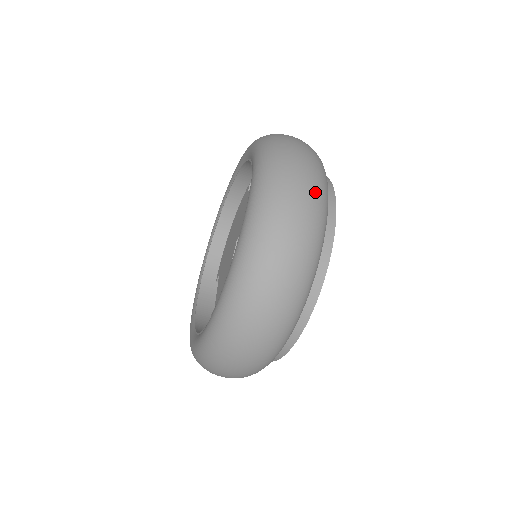
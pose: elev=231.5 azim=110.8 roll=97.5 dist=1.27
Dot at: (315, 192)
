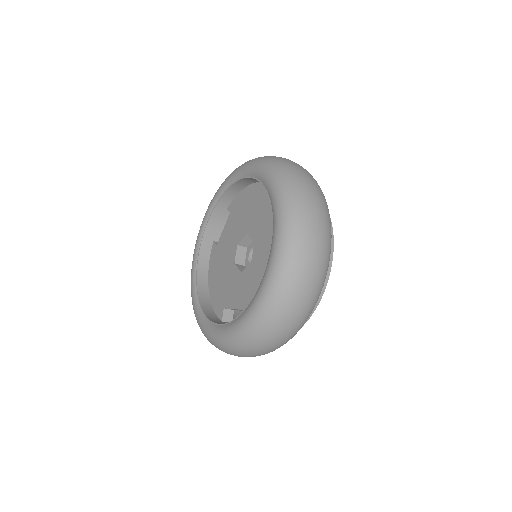
Dot at: (294, 331)
